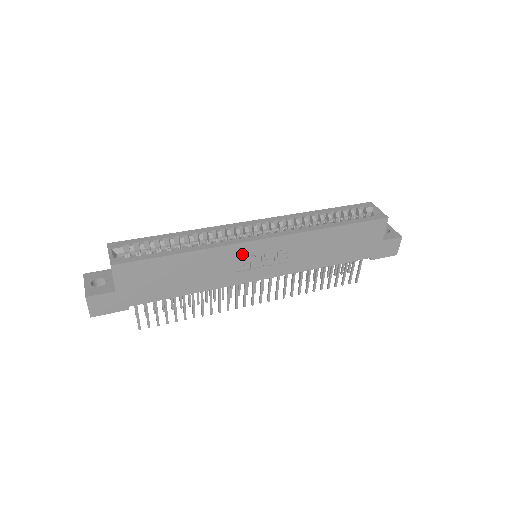
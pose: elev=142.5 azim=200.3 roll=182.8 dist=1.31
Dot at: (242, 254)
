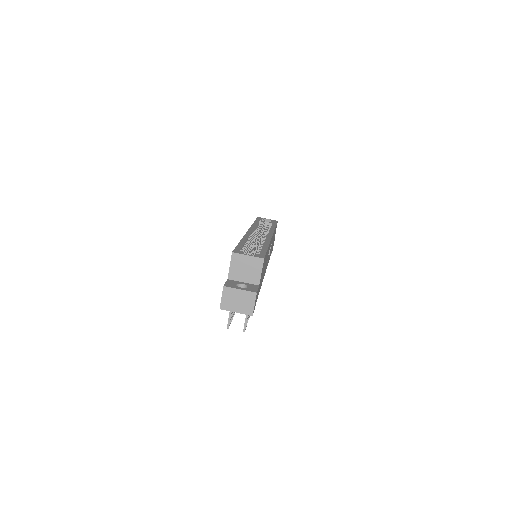
Dot at: occluded
